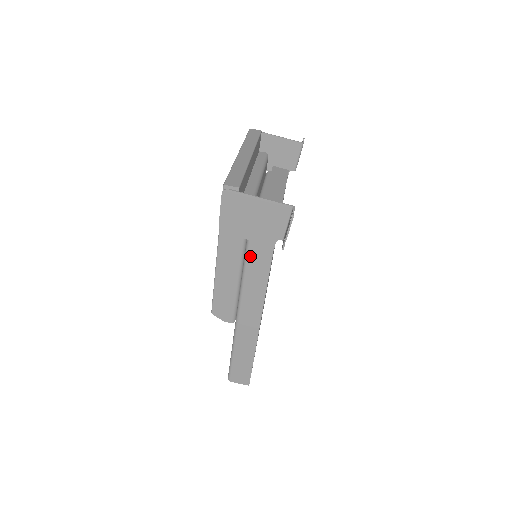
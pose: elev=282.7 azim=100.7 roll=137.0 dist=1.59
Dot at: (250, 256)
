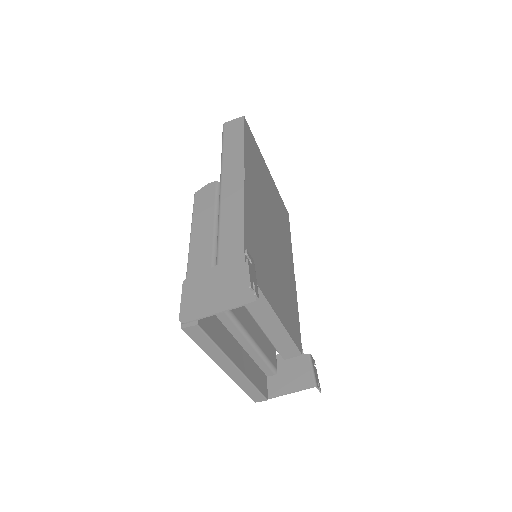
Dot at: occluded
